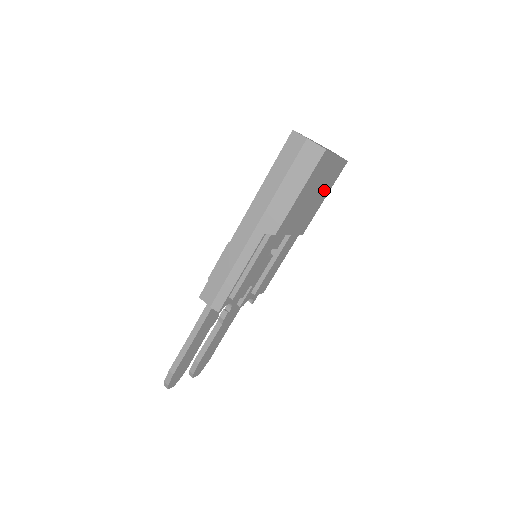
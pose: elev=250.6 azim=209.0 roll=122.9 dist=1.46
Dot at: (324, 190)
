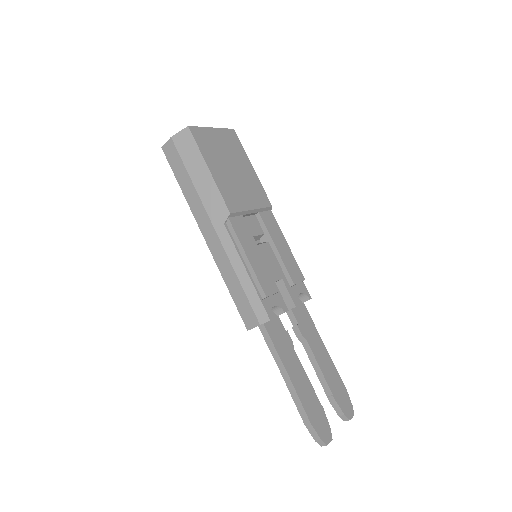
Dot at: (240, 160)
